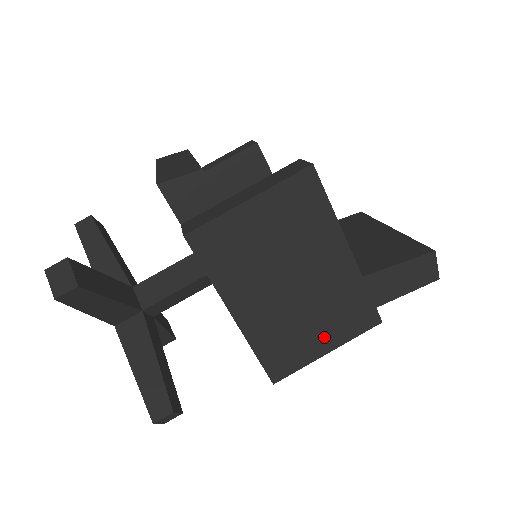
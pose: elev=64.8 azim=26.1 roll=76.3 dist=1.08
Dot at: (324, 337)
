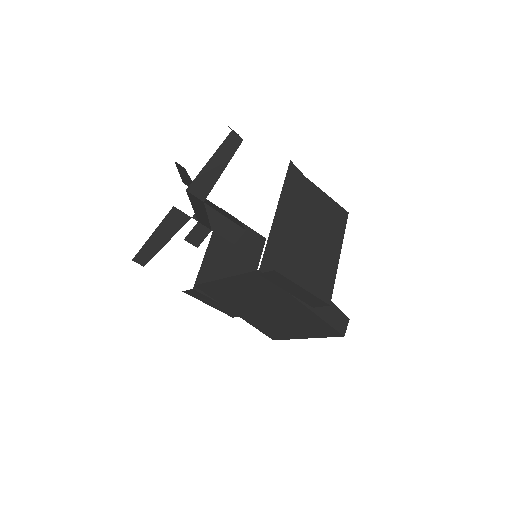
Dot at: (308, 278)
